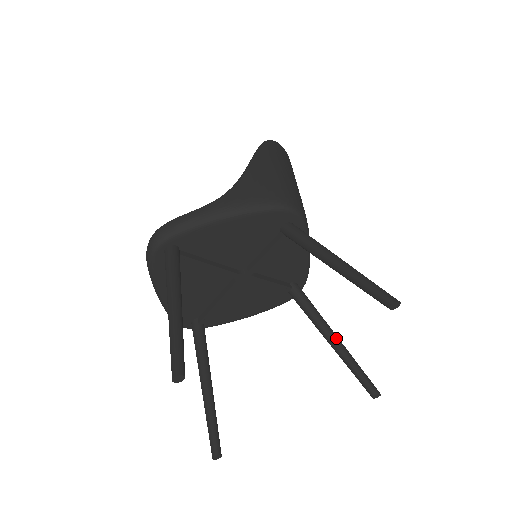
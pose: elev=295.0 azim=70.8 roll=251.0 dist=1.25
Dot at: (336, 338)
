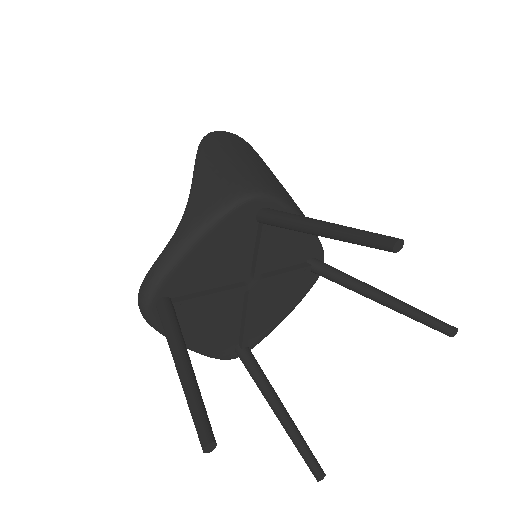
Dot at: (380, 293)
